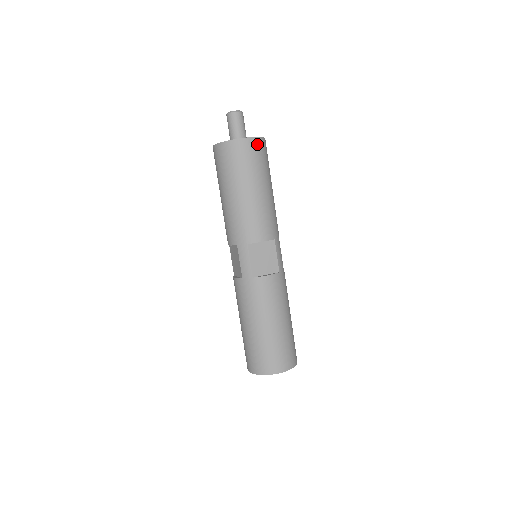
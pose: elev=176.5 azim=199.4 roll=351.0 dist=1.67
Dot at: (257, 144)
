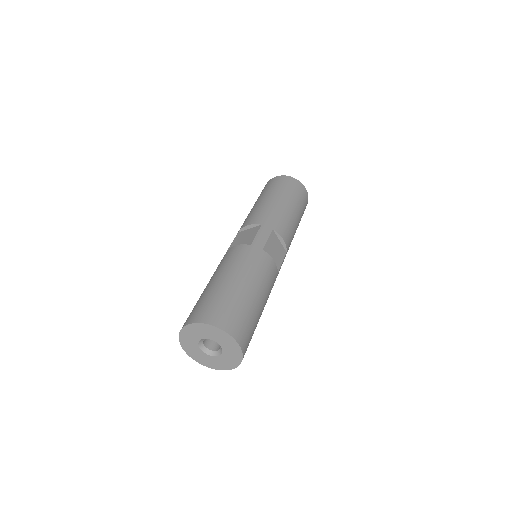
Dot at: (307, 199)
